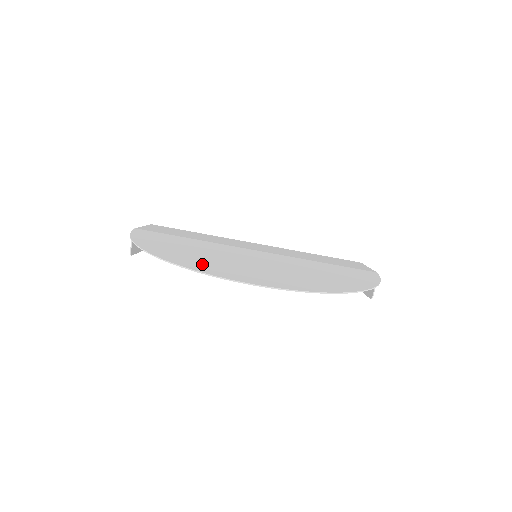
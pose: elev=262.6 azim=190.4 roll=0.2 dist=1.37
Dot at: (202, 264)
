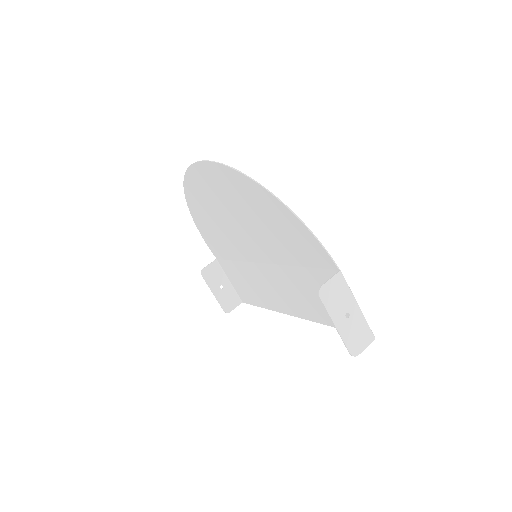
Dot at: (198, 192)
